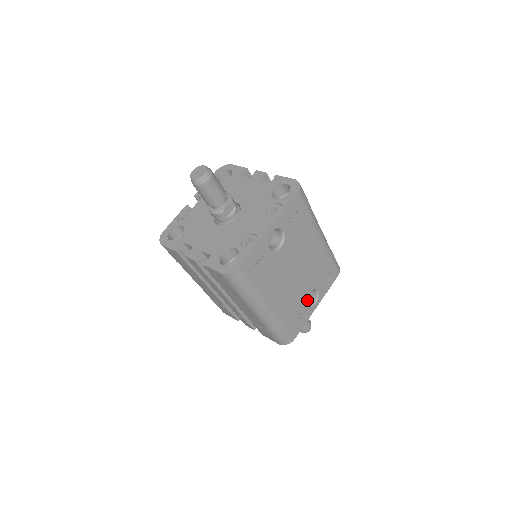
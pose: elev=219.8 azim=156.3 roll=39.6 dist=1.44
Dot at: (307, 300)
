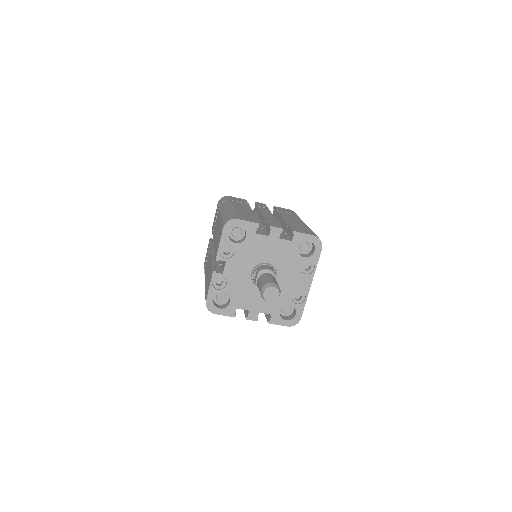
Dot at: occluded
